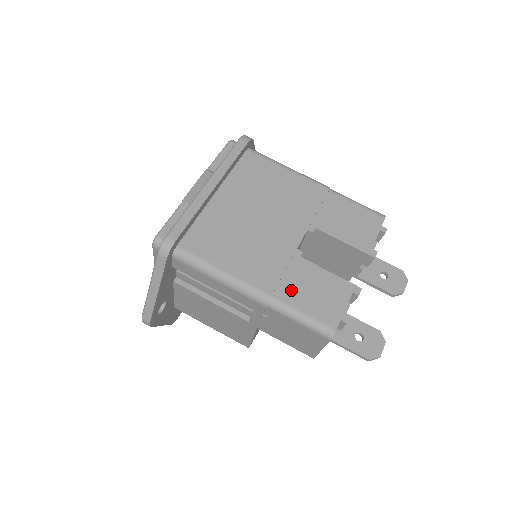
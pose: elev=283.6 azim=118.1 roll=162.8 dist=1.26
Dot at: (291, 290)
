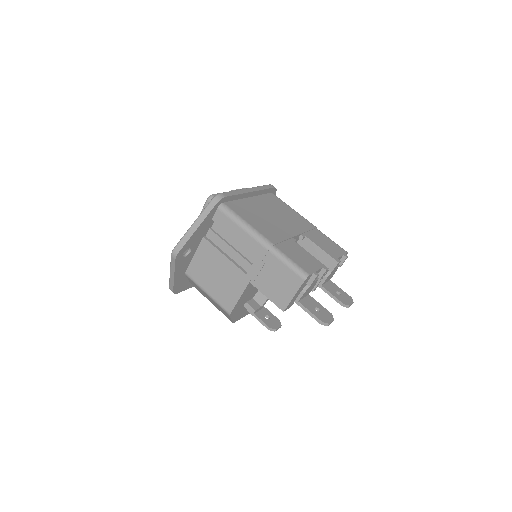
Dot at: (286, 249)
